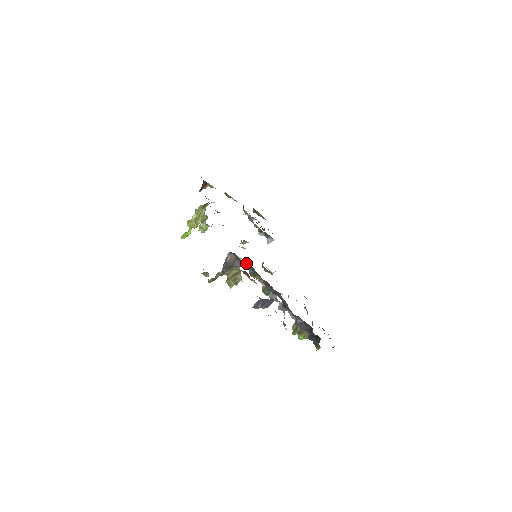
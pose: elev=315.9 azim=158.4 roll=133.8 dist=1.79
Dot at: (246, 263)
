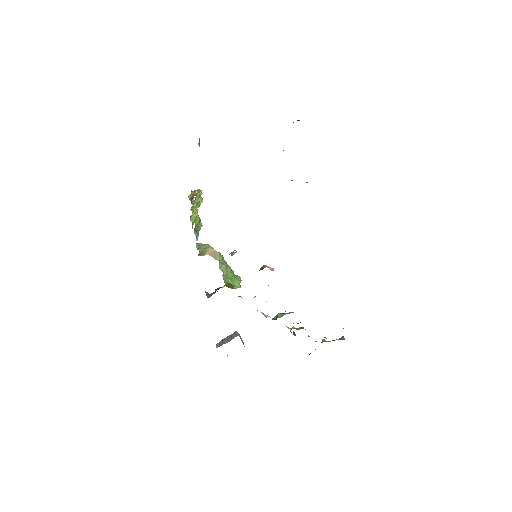
Dot at: occluded
